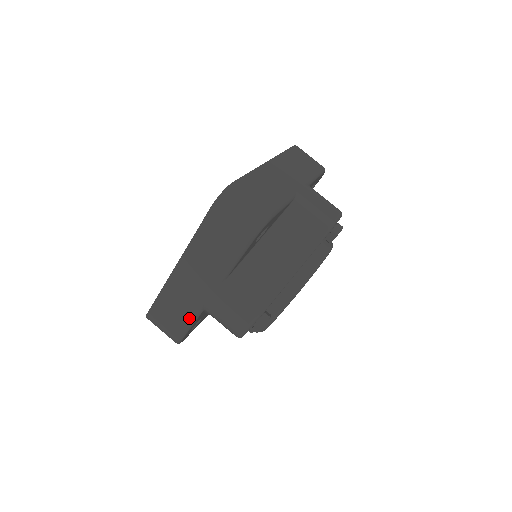
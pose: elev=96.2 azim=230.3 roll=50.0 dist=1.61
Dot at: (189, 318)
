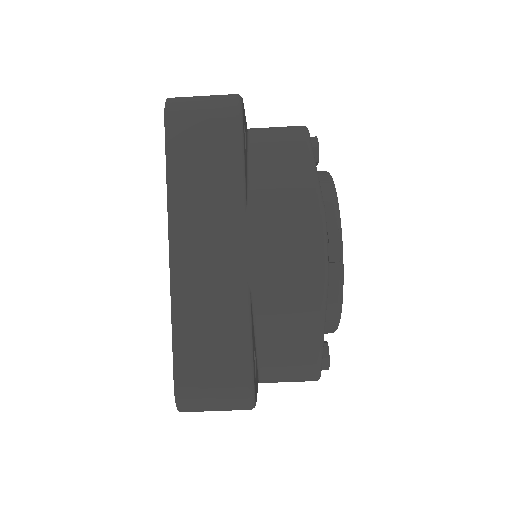
Dot at: occluded
